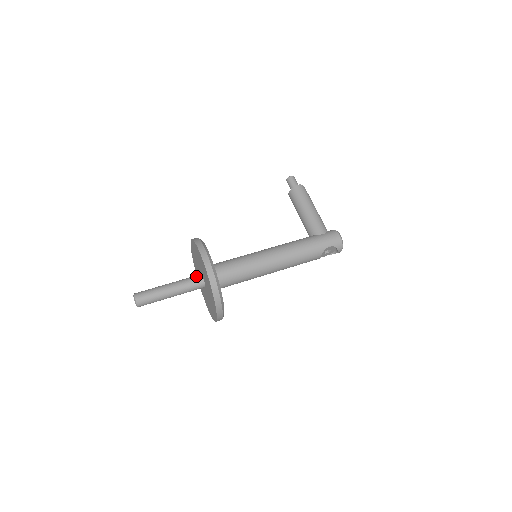
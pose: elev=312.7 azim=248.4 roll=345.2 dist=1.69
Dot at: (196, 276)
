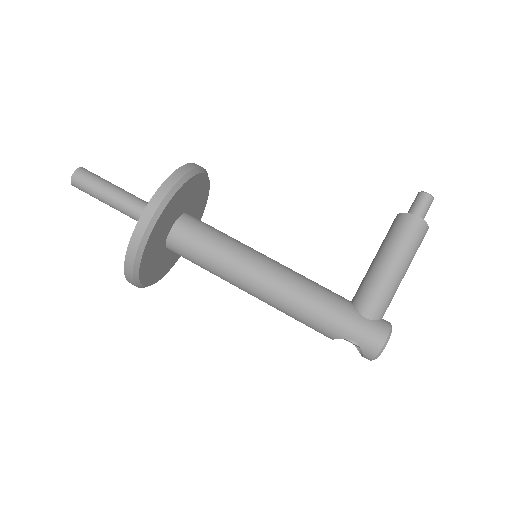
Dot at: occluded
